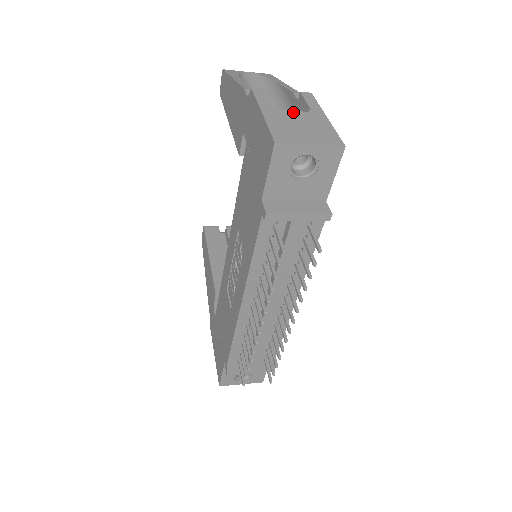
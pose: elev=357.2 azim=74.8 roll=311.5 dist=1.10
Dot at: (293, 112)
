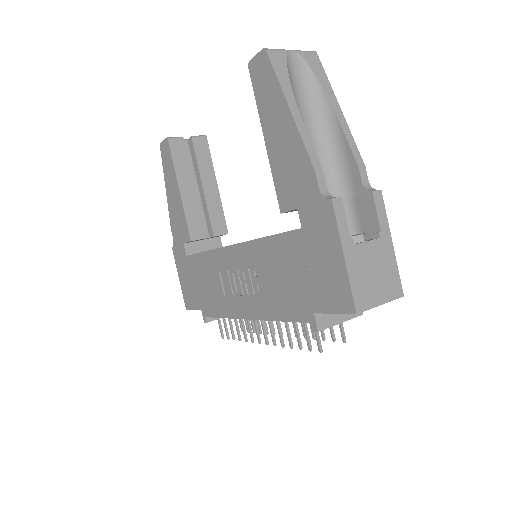
Dot at: (368, 244)
